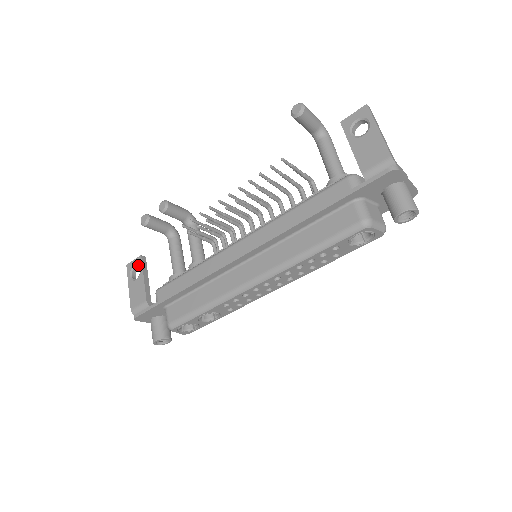
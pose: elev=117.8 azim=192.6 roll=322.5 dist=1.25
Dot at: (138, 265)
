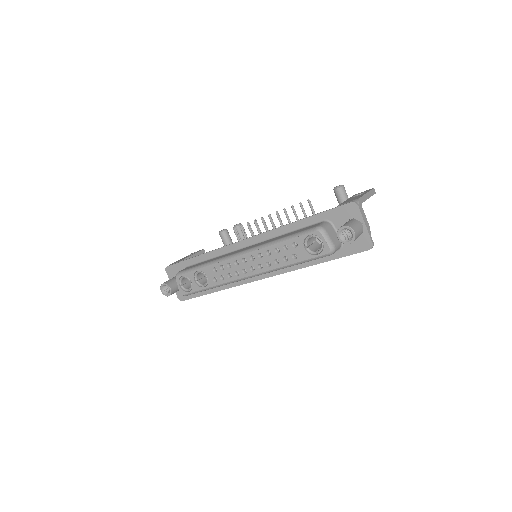
Dot at: occluded
